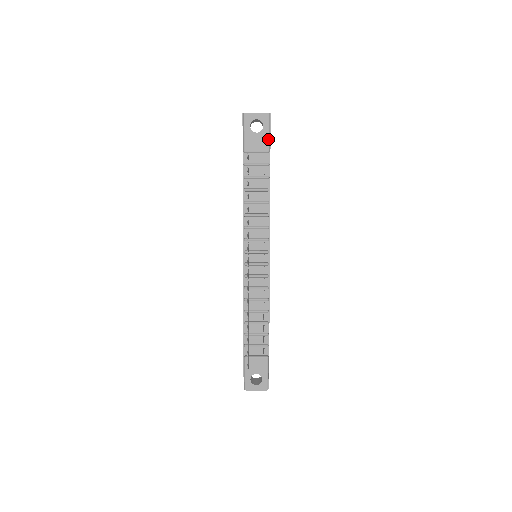
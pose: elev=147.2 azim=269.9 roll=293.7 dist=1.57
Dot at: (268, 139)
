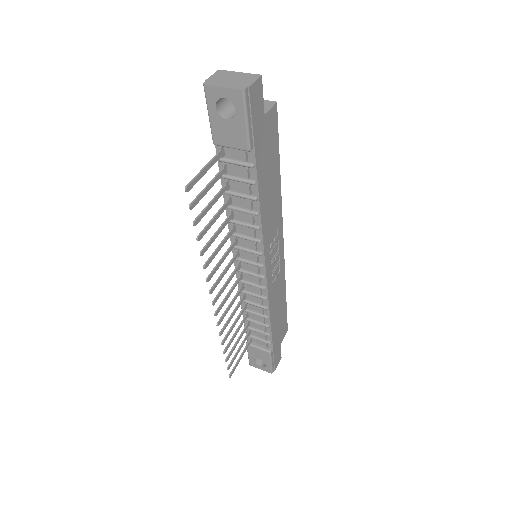
Dot at: (246, 132)
